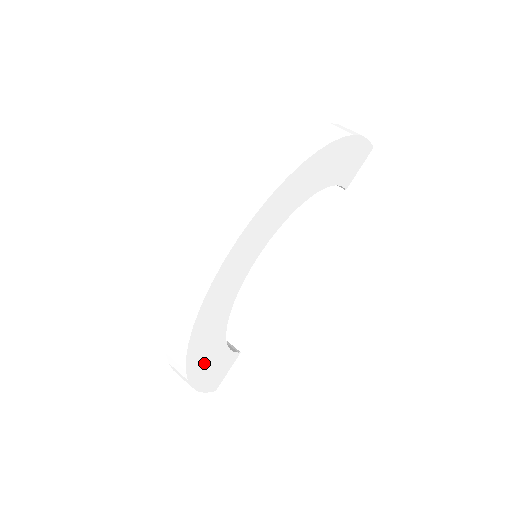
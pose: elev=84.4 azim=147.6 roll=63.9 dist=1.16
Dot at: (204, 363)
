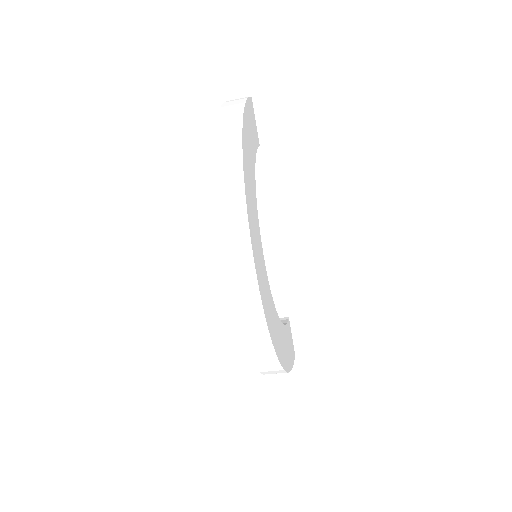
Dot at: (285, 352)
